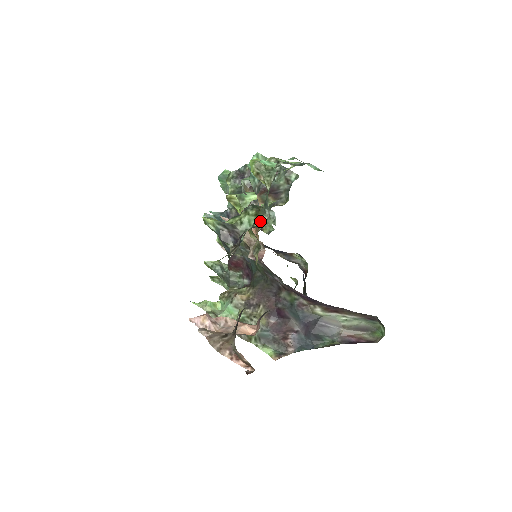
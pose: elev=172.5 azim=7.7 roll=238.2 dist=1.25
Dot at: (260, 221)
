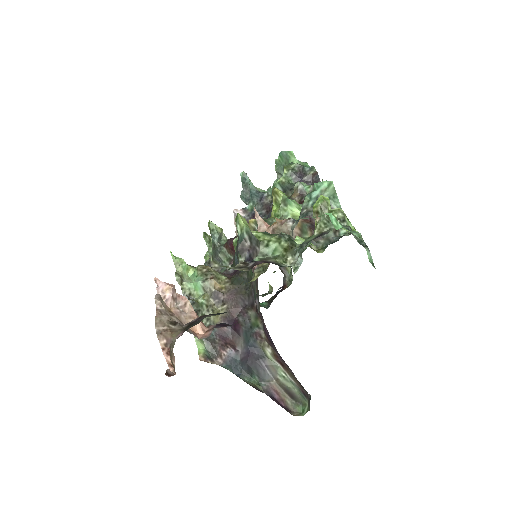
Dot at: (284, 259)
